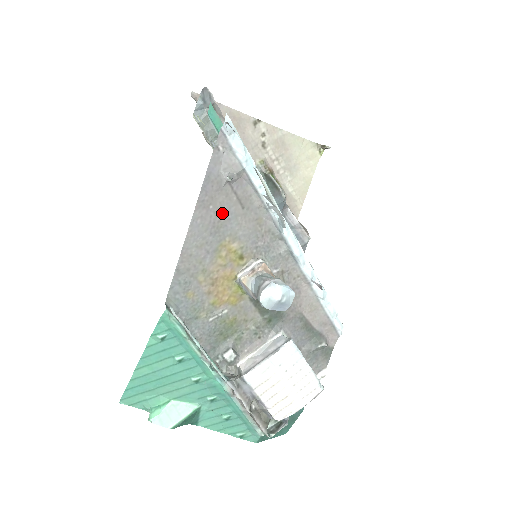
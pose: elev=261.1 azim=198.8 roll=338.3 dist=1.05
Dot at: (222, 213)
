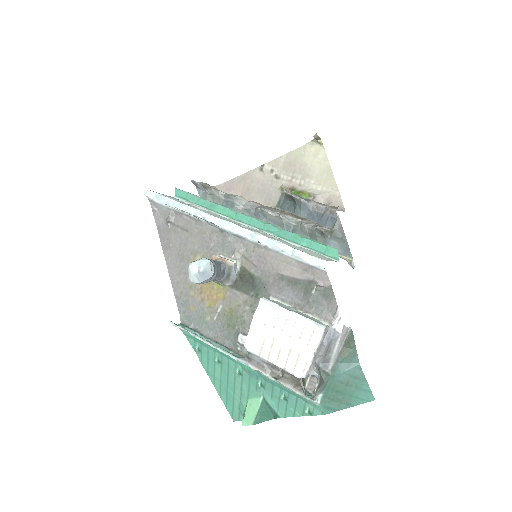
Dot at: (179, 244)
